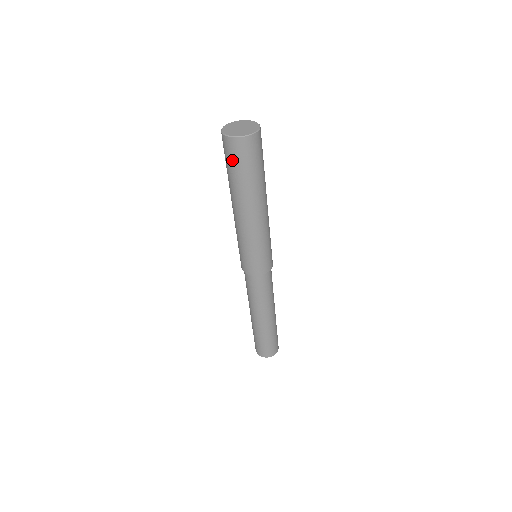
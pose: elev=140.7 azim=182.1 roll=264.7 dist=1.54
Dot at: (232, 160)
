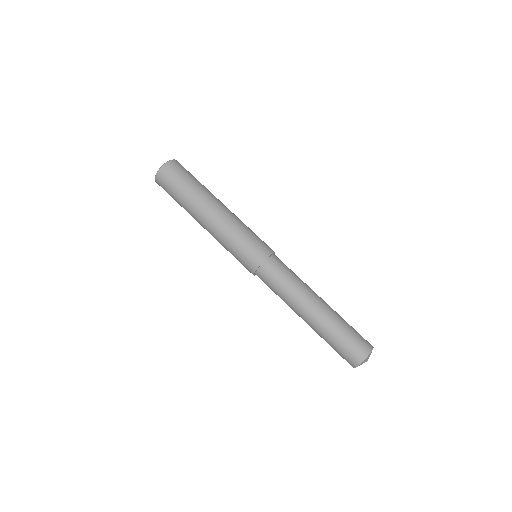
Dot at: (168, 190)
